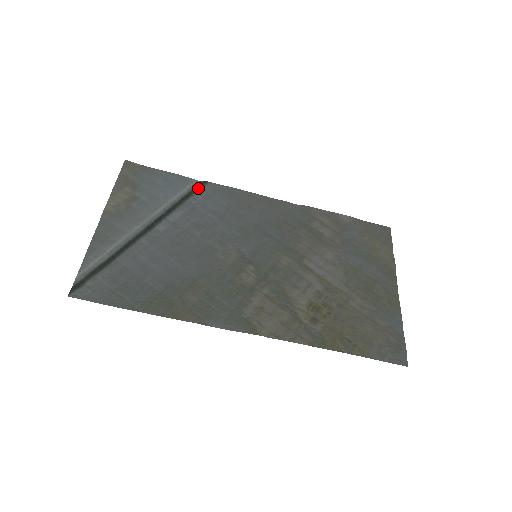
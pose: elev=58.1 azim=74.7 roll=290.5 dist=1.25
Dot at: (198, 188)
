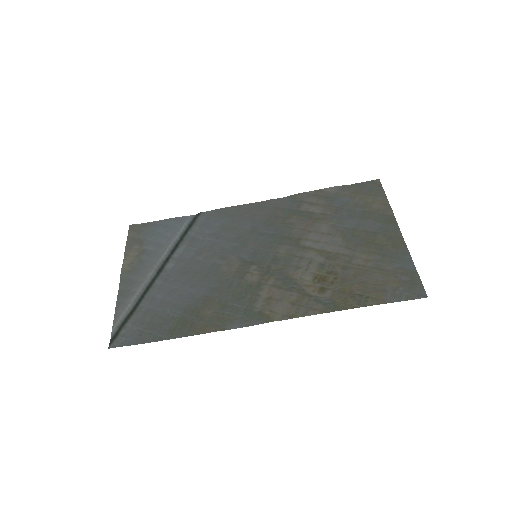
Dot at: (193, 221)
